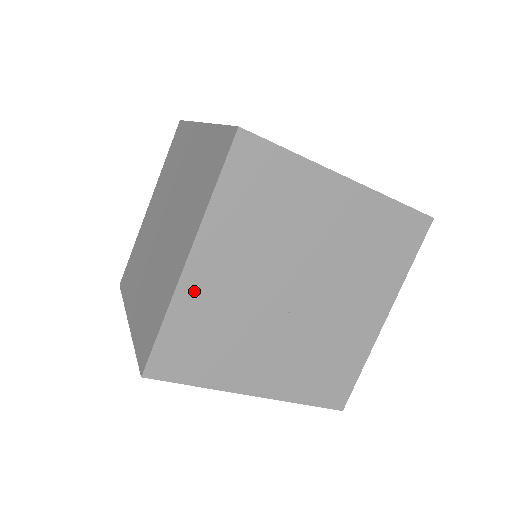
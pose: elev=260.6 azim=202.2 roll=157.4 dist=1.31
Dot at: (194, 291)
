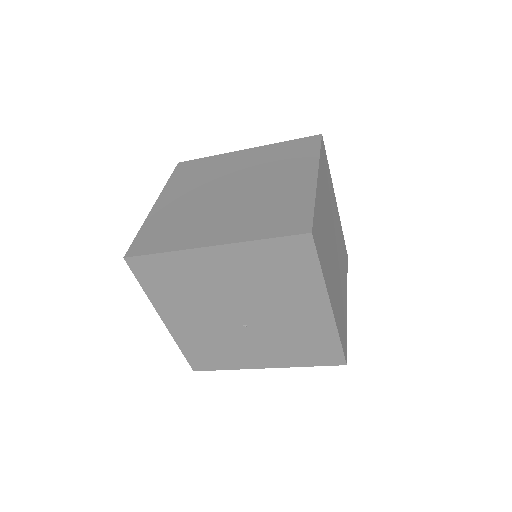
Dot at: (181, 333)
